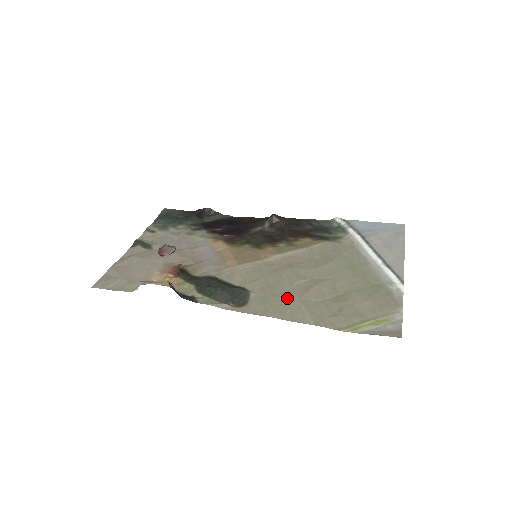
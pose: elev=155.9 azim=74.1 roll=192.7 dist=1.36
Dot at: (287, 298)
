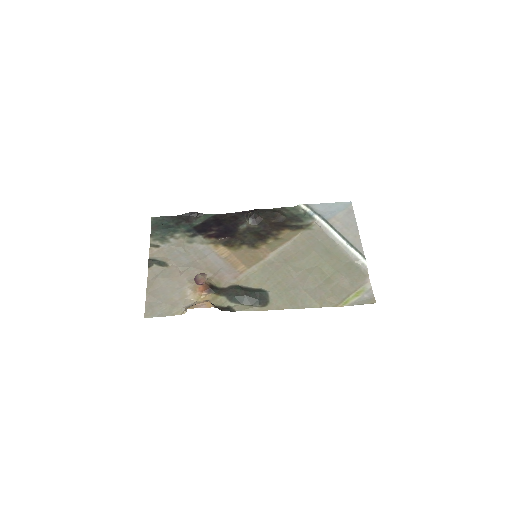
Dot at: (295, 290)
